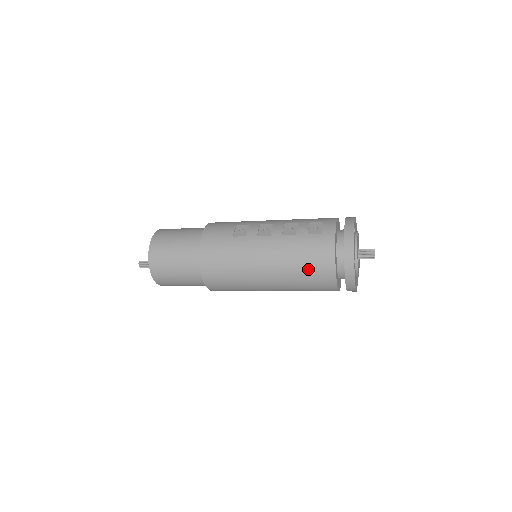
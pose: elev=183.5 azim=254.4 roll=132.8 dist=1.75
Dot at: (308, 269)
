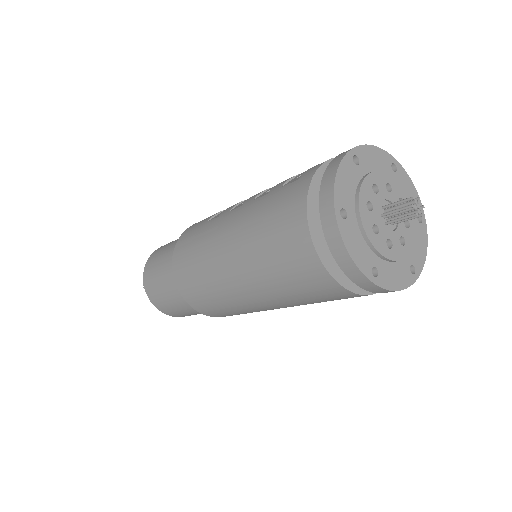
Dot at: (274, 244)
